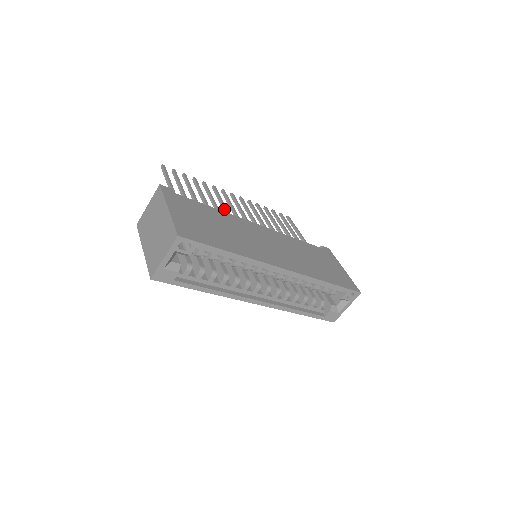
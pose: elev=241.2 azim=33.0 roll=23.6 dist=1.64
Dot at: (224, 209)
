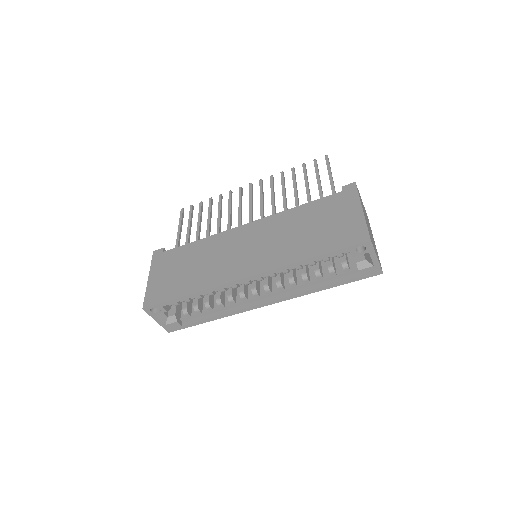
Dot at: (228, 220)
